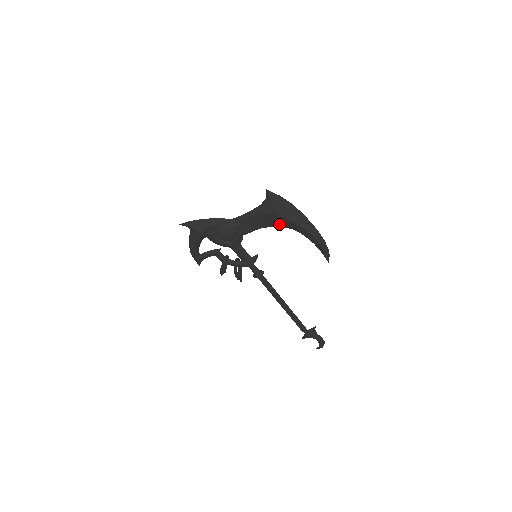
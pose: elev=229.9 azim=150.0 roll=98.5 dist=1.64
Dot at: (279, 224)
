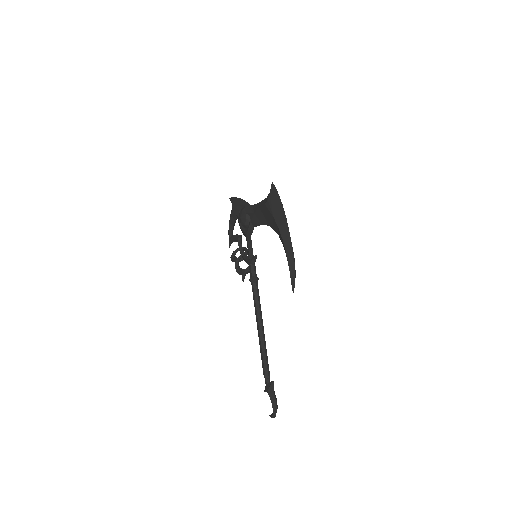
Dot at: (272, 224)
